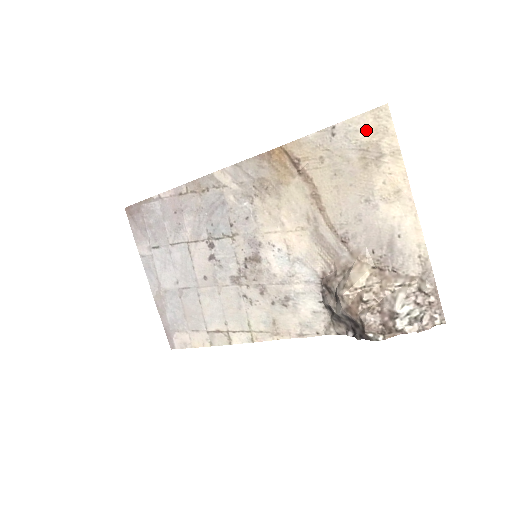
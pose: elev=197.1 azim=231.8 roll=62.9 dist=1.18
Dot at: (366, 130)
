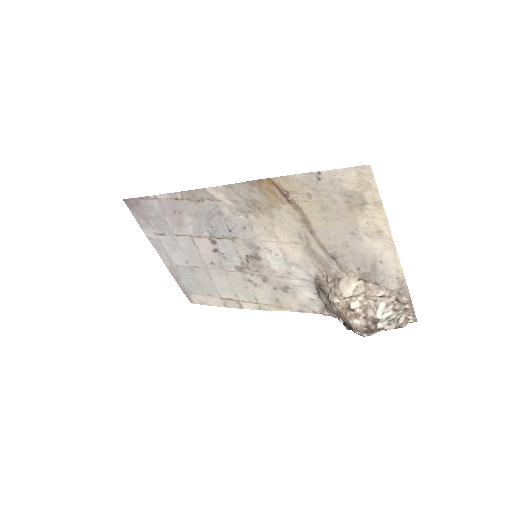
Dot at: (350, 182)
